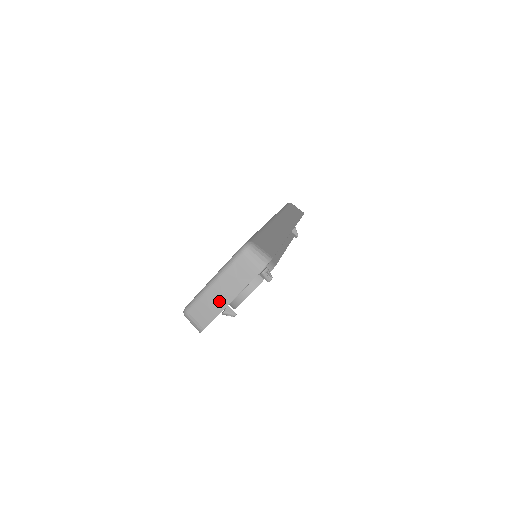
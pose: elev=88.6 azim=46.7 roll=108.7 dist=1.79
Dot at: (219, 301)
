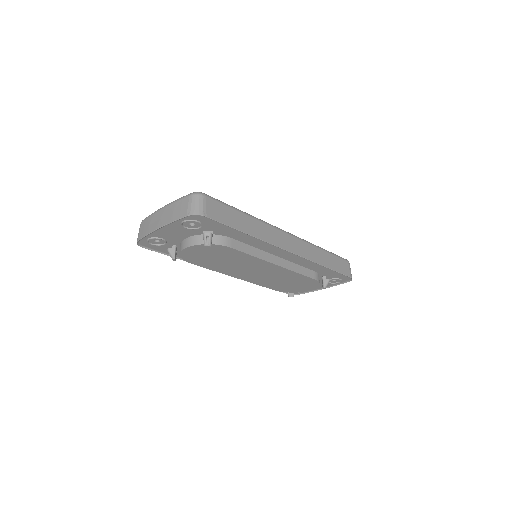
Dot at: (156, 223)
